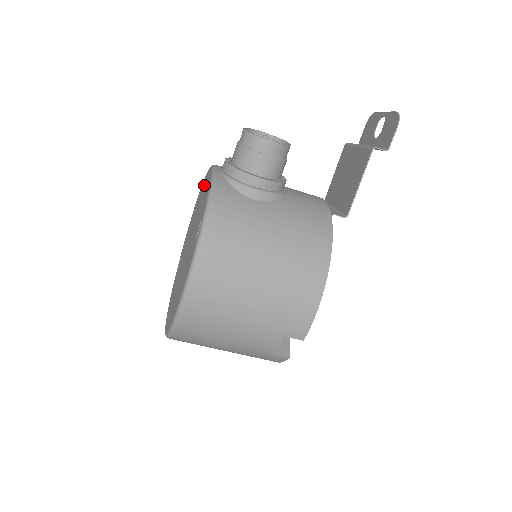
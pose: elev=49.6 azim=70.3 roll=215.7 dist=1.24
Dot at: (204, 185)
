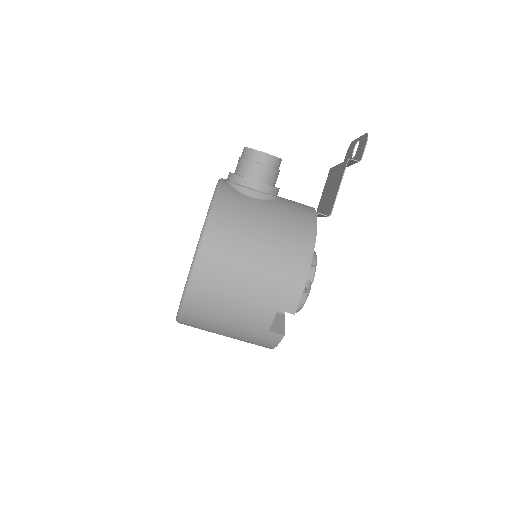
Dot at: occluded
